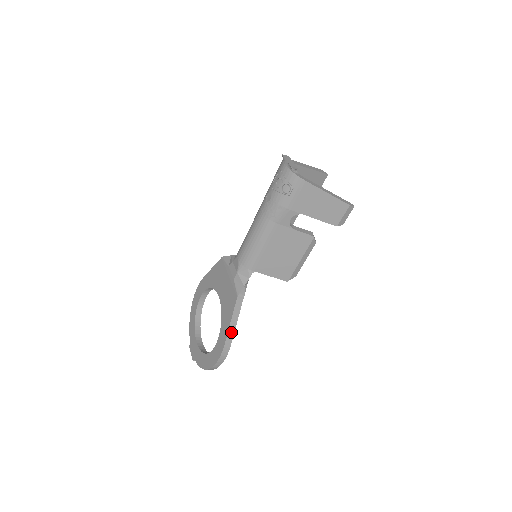
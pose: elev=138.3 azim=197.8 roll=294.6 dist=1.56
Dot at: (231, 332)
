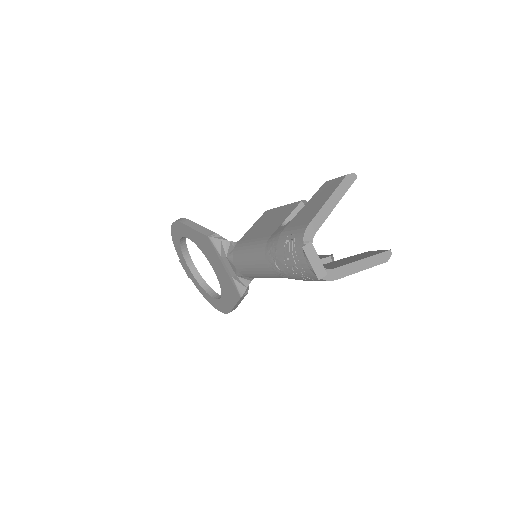
Dot at: (235, 307)
